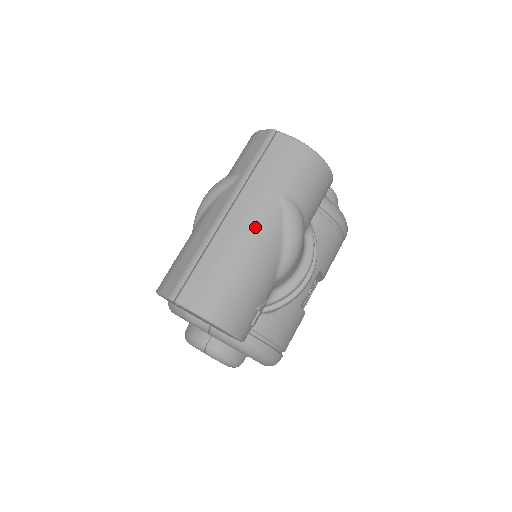
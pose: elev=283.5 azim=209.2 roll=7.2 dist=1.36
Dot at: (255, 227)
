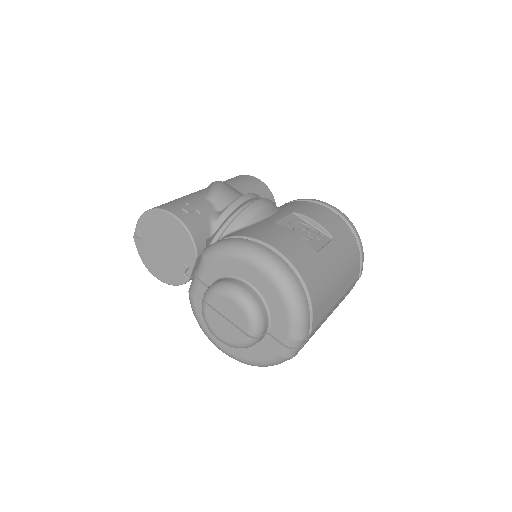
Dot at: occluded
